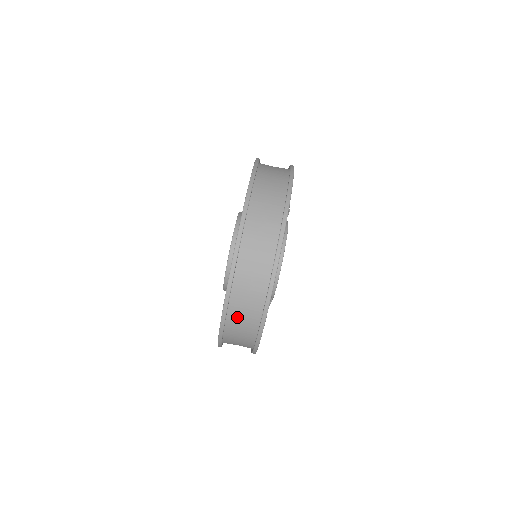
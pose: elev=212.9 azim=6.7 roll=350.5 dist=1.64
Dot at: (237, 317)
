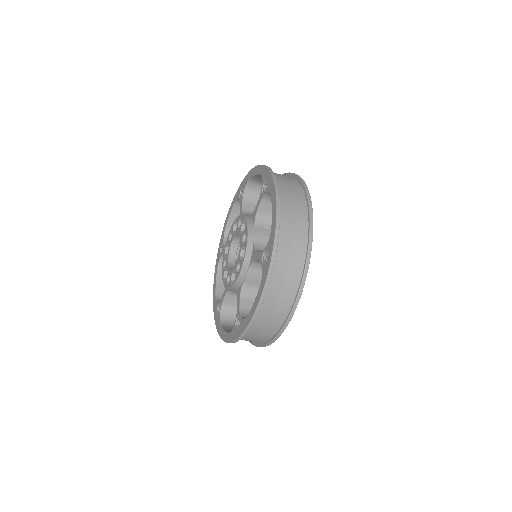
Dot at: (279, 278)
